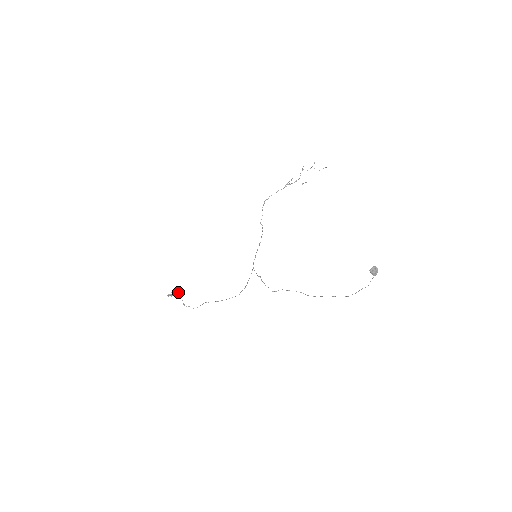
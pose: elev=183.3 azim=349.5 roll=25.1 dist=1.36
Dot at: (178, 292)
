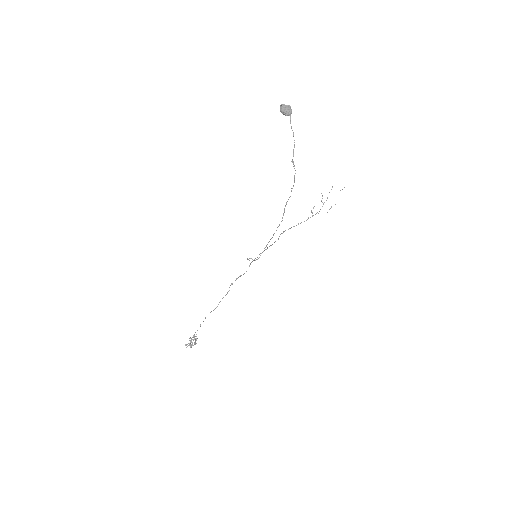
Dot at: occluded
